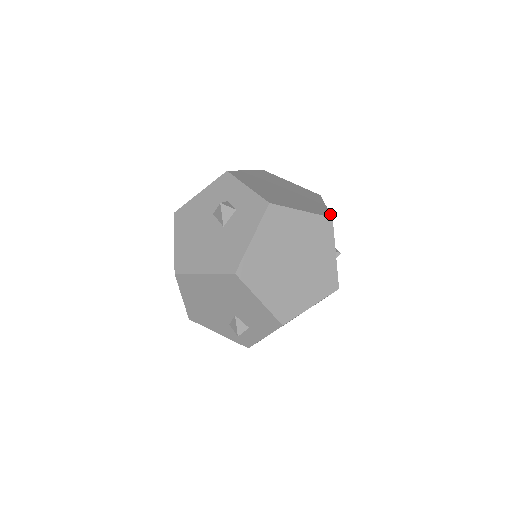
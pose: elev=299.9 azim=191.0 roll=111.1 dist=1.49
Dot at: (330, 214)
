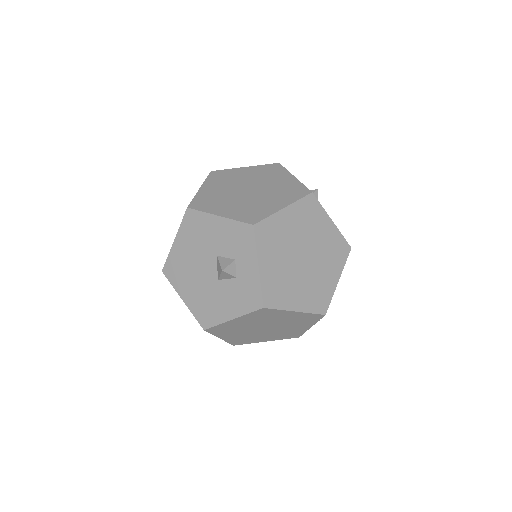
Dot at: (328, 306)
